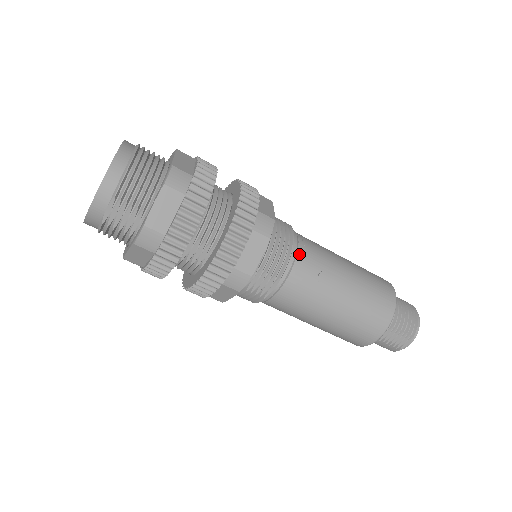
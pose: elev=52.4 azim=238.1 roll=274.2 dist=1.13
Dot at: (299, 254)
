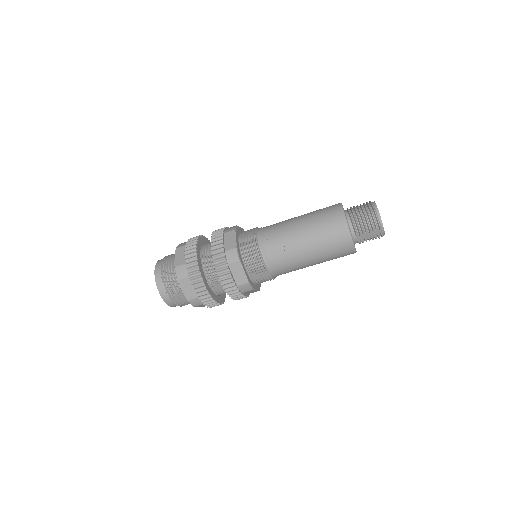
Dot at: (266, 248)
